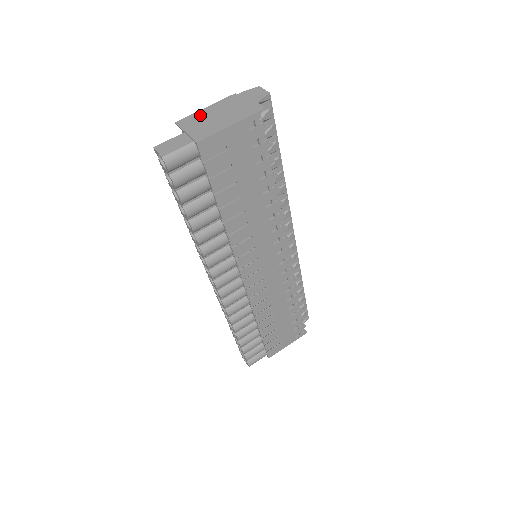
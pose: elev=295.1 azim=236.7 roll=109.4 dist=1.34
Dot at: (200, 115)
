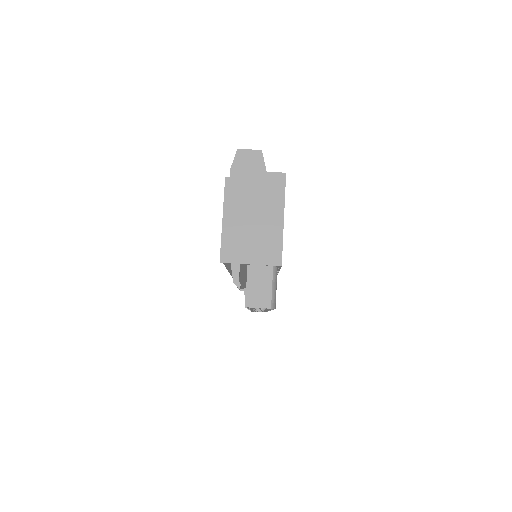
Dot at: (232, 233)
